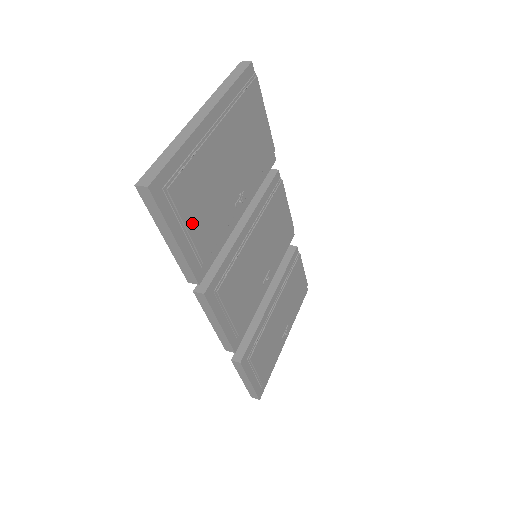
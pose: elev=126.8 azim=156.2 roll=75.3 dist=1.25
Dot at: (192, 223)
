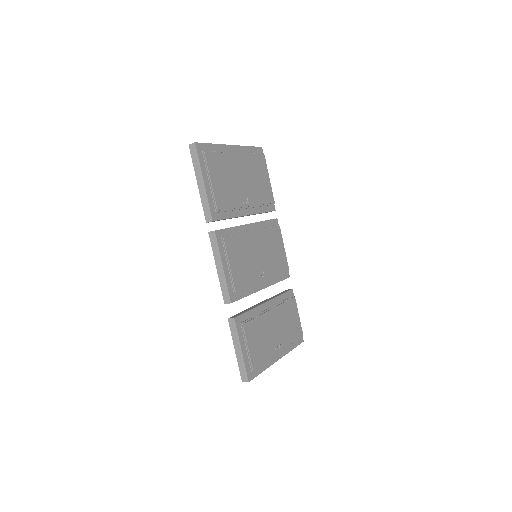
Dot at: (215, 182)
